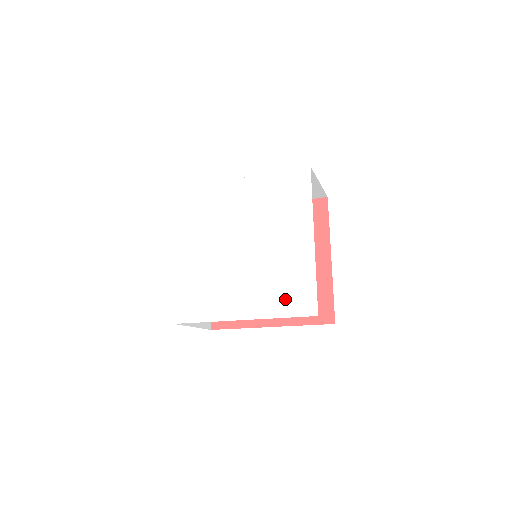
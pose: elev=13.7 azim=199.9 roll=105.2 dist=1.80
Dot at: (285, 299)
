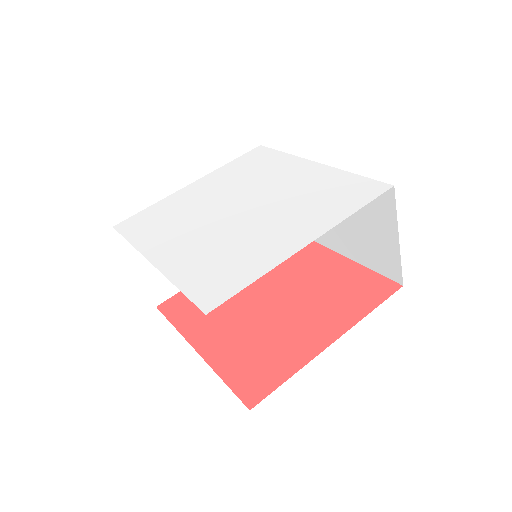
Dot at: (205, 274)
